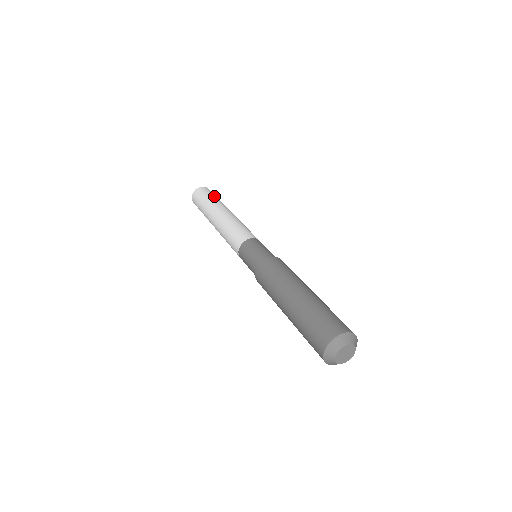
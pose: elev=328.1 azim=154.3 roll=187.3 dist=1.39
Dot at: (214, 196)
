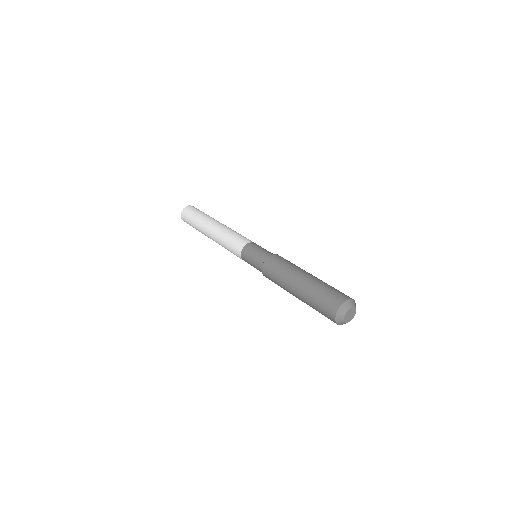
Dot at: (203, 212)
